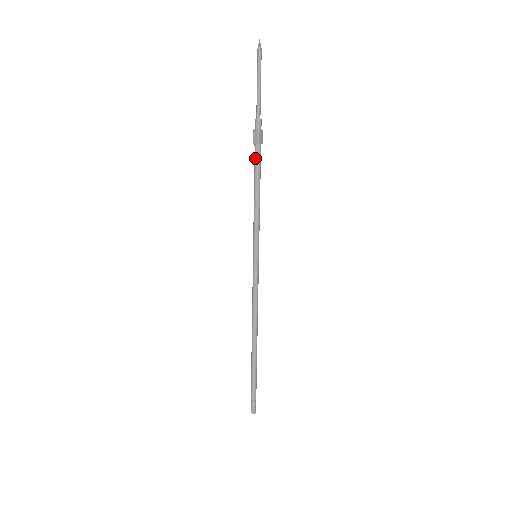
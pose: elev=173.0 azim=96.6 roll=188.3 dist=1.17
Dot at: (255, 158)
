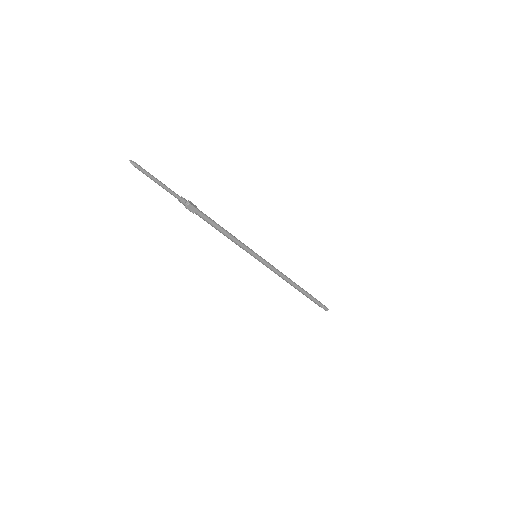
Dot at: occluded
